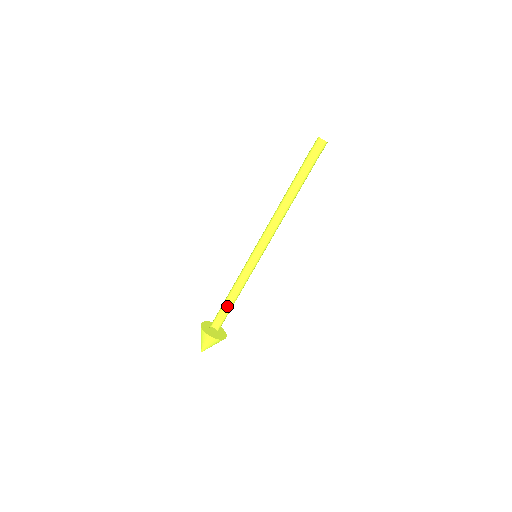
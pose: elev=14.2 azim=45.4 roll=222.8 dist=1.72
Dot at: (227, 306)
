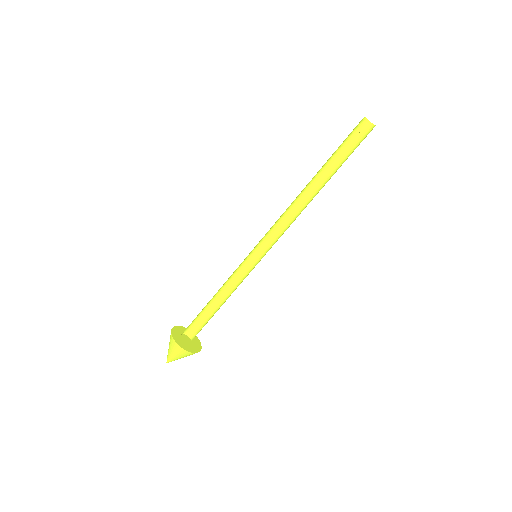
Dot at: (211, 314)
